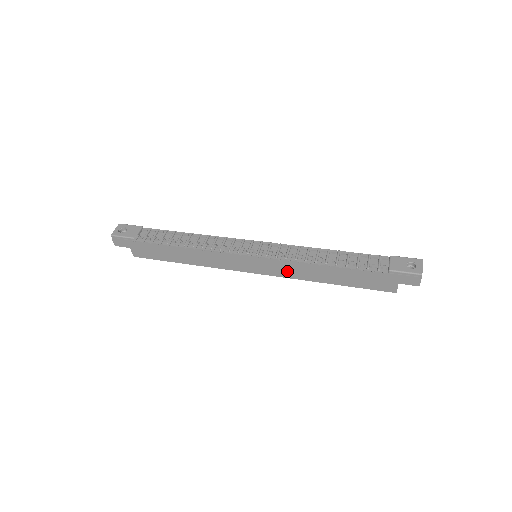
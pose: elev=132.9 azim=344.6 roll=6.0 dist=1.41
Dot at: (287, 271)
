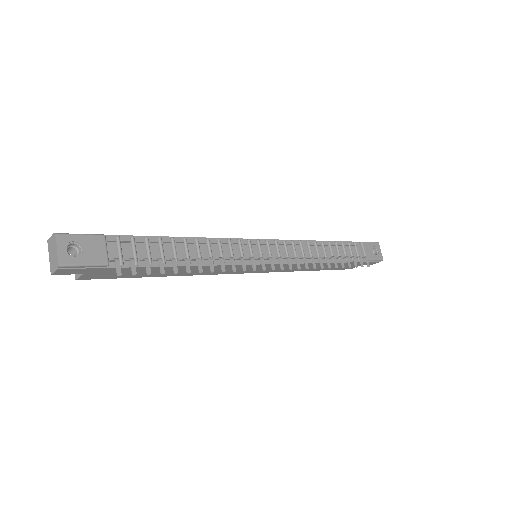
Dot at: (285, 269)
